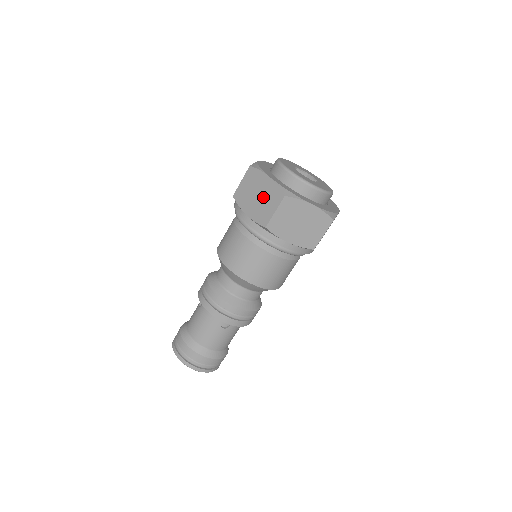
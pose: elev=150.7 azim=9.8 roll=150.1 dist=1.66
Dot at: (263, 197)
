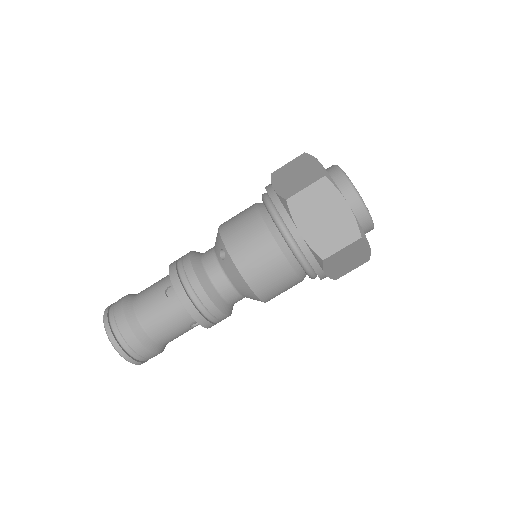
Dot at: (332, 224)
